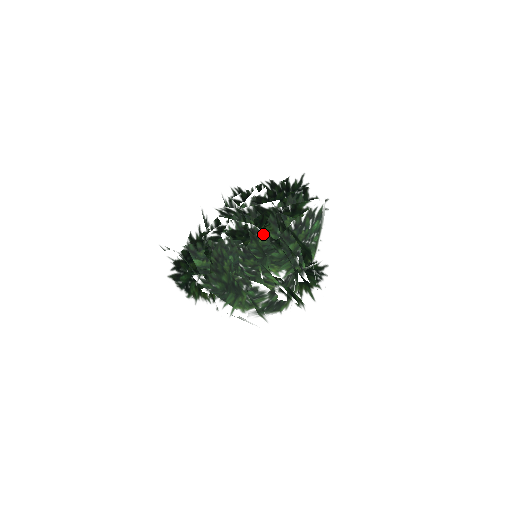
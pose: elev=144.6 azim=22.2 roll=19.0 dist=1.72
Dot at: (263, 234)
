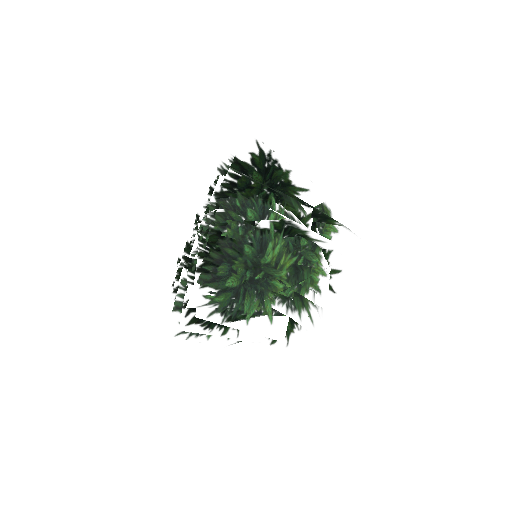
Dot at: occluded
